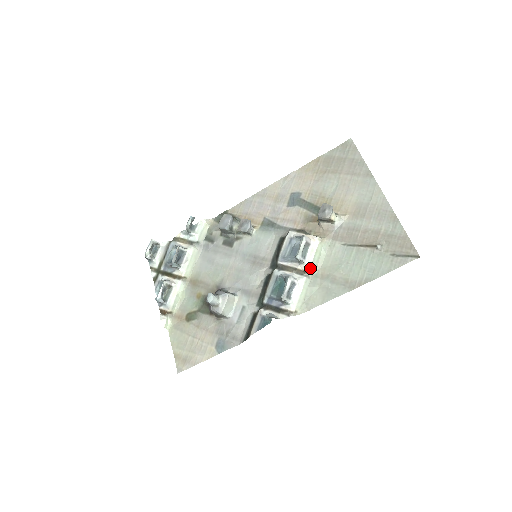
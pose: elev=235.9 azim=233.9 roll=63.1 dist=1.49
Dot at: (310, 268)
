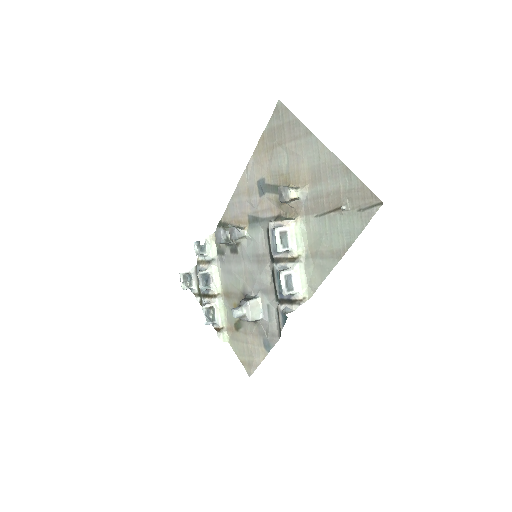
Dot at: (298, 253)
